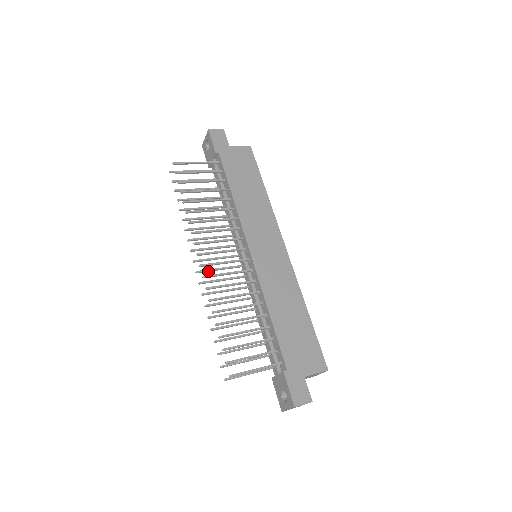
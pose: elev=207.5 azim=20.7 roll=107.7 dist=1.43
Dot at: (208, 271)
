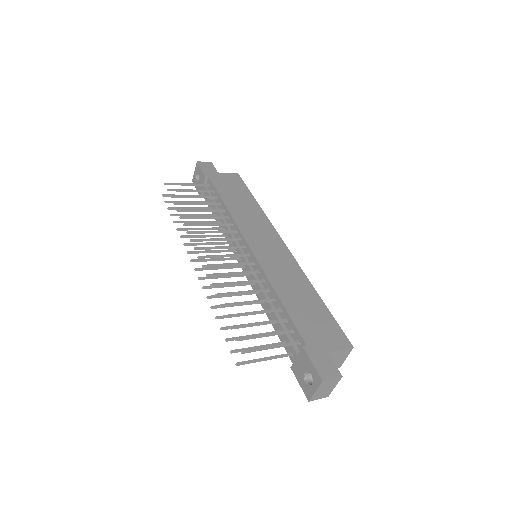
Dot at: (207, 269)
